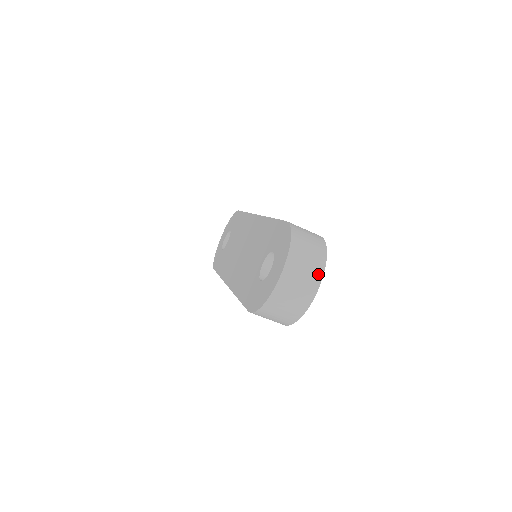
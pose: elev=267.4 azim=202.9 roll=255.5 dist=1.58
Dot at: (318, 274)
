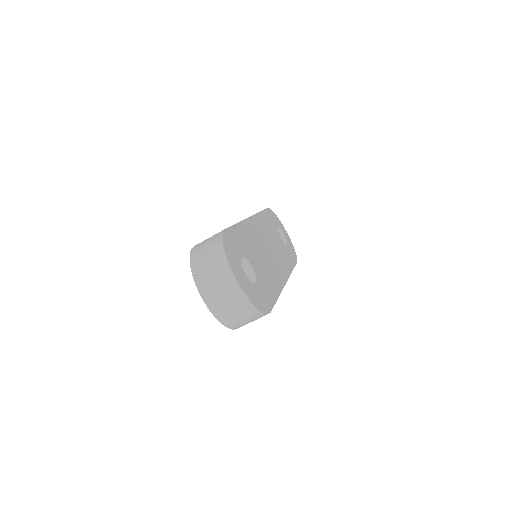
Dot at: (226, 271)
